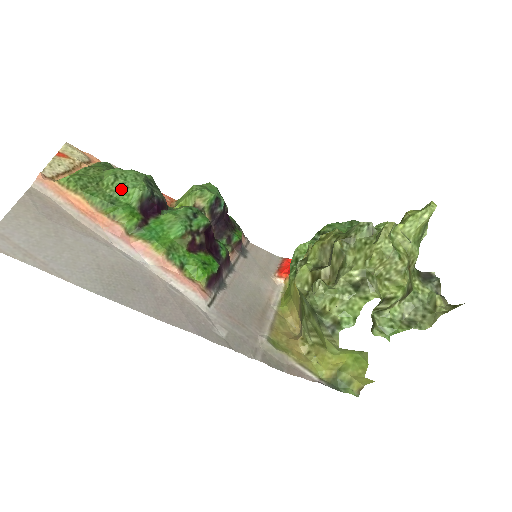
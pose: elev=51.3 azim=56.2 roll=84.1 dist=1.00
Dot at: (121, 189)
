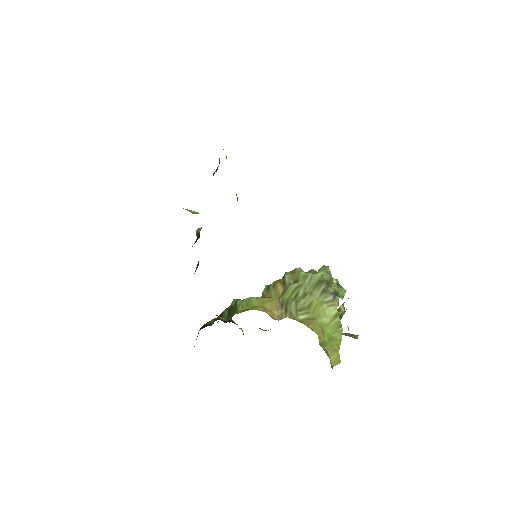
Dot at: occluded
